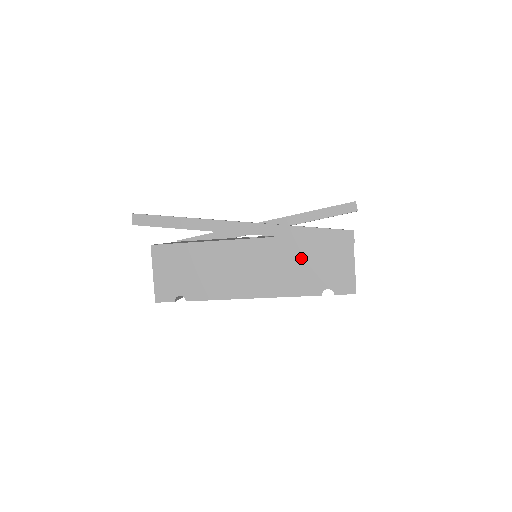
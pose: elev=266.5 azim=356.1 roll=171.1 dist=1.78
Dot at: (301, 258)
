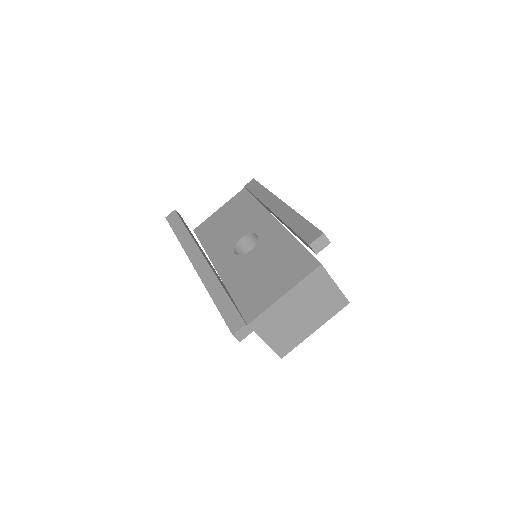
Dot at: occluded
